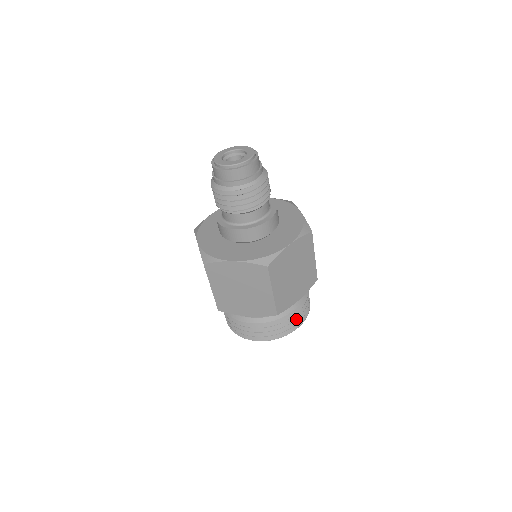
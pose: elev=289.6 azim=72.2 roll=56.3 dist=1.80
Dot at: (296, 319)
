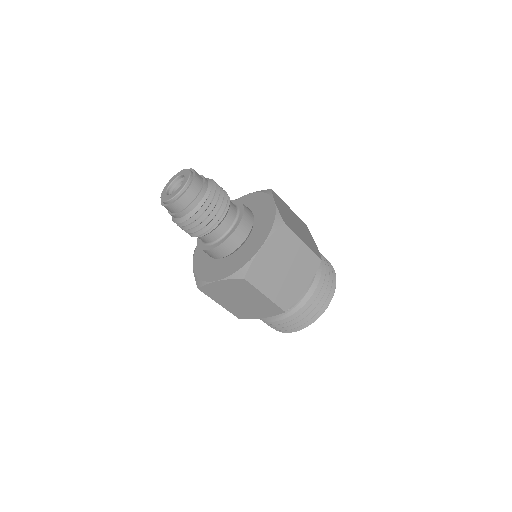
Dot at: occluded
